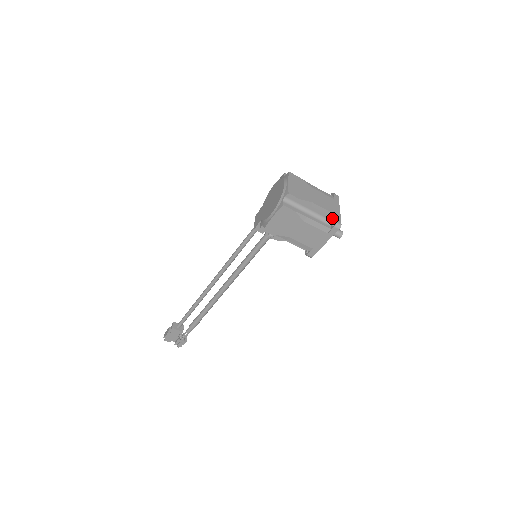
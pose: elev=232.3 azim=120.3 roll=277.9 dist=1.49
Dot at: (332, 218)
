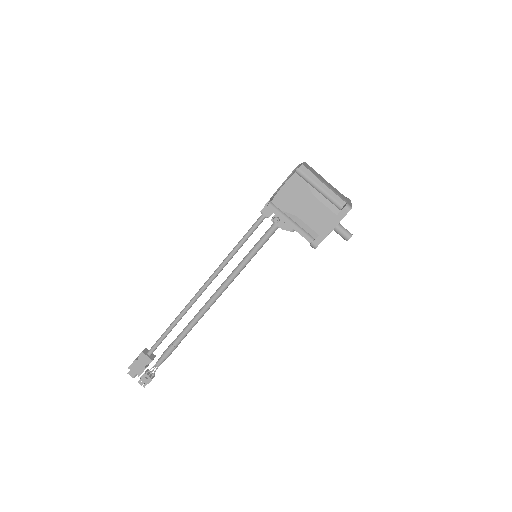
Dot at: (343, 202)
